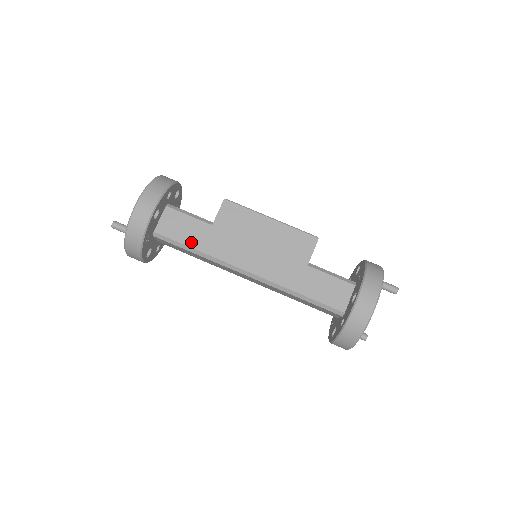
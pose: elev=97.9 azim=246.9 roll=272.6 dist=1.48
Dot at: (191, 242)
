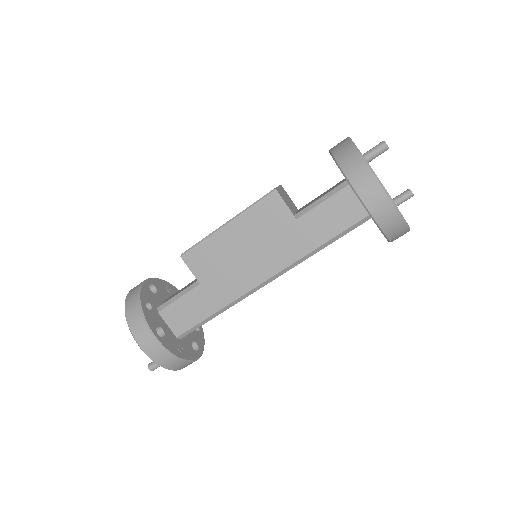
Dot at: (205, 313)
